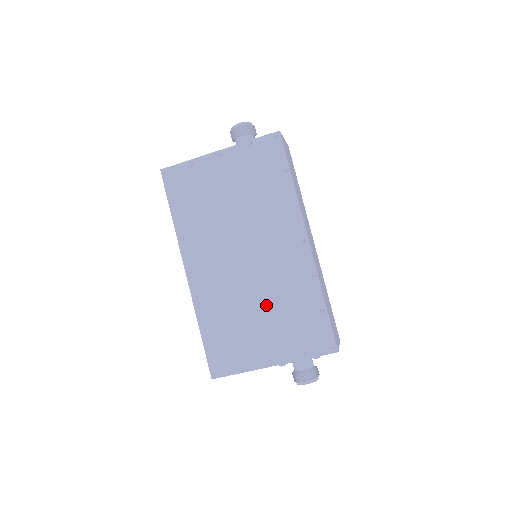
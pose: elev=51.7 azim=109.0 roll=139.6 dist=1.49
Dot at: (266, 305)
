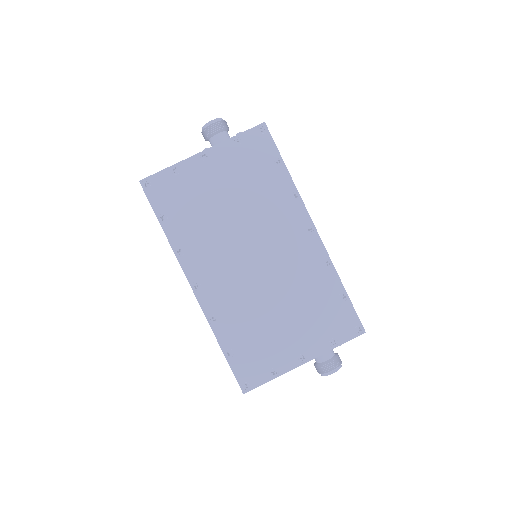
Dot at: (286, 303)
